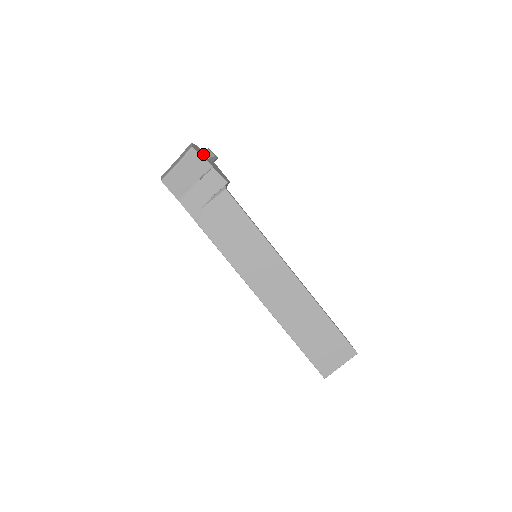
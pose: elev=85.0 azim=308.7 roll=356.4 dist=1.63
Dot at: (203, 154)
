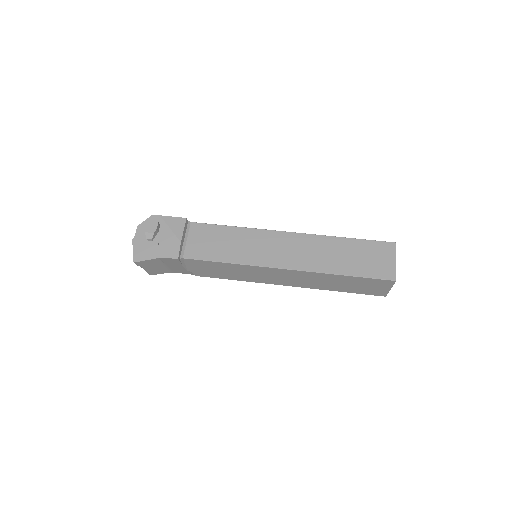
Dot at: (146, 241)
